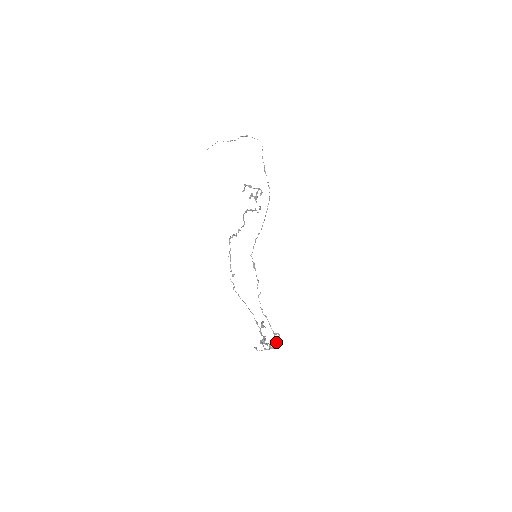
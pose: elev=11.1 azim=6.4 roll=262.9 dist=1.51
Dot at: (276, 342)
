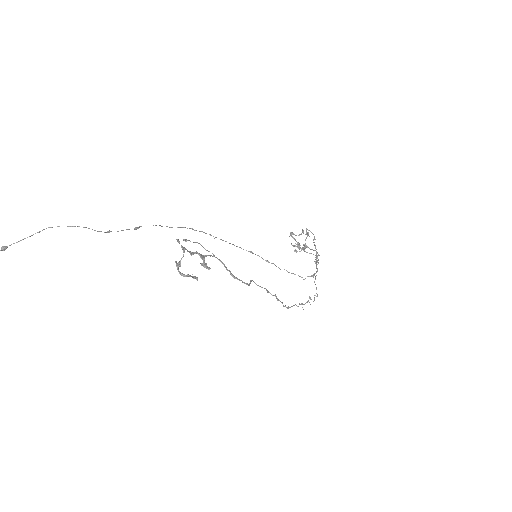
Dot at: occluded
